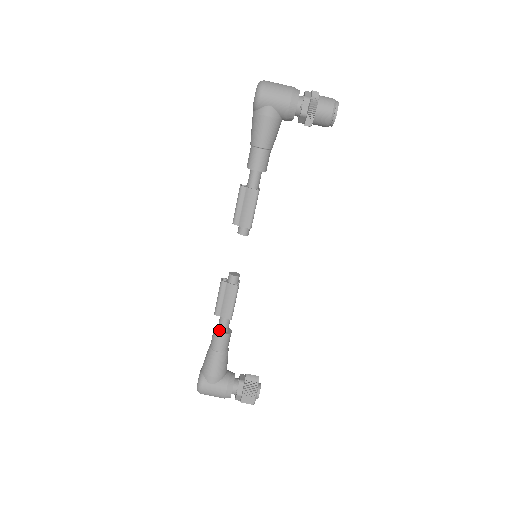
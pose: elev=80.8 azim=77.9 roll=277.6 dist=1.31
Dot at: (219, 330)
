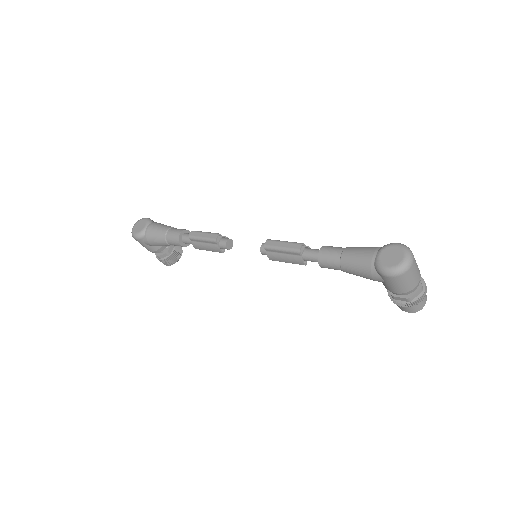
Dot at: (182, 240)
